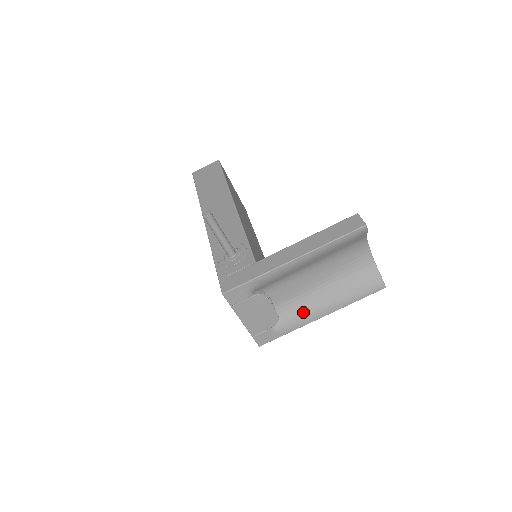
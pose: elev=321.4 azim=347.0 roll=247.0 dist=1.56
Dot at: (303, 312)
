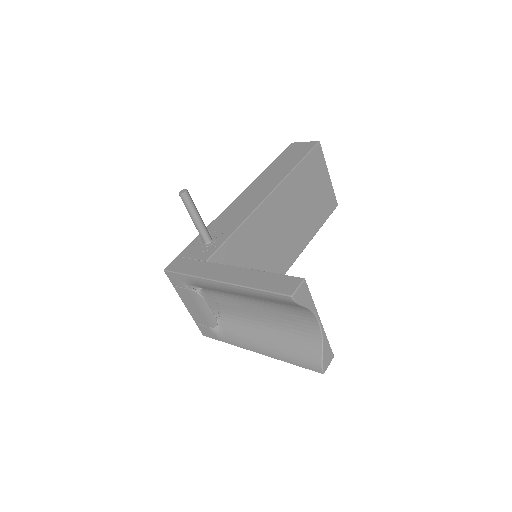
Dot at: (241, 335)
